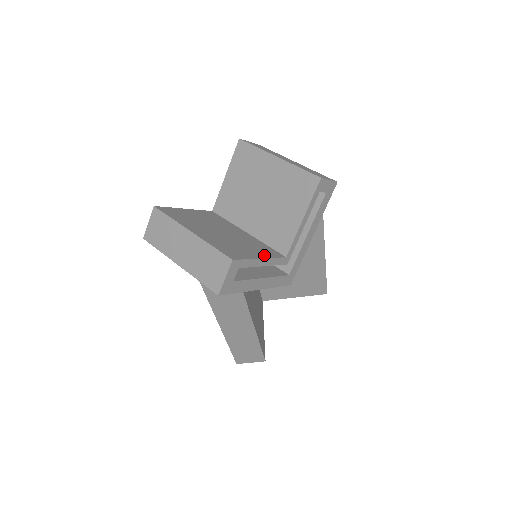
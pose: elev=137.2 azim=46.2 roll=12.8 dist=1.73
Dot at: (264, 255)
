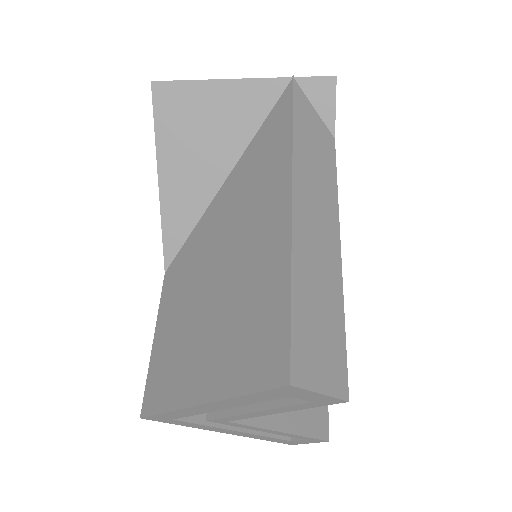
Dot at: occluded
